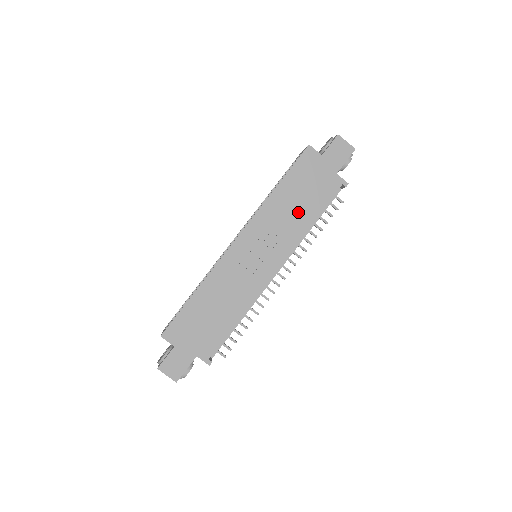
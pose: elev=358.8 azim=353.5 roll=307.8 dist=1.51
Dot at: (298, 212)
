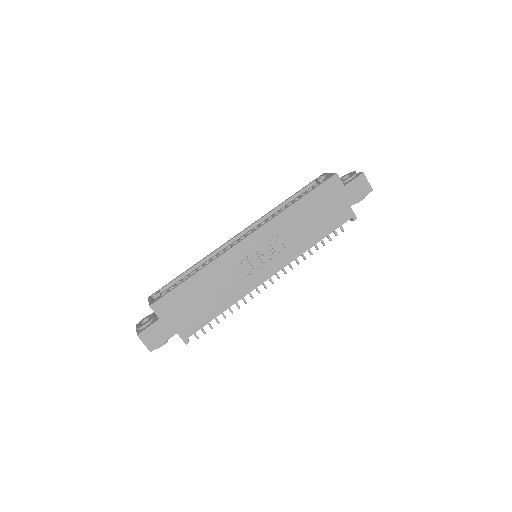
Dot at: (308, 230)
